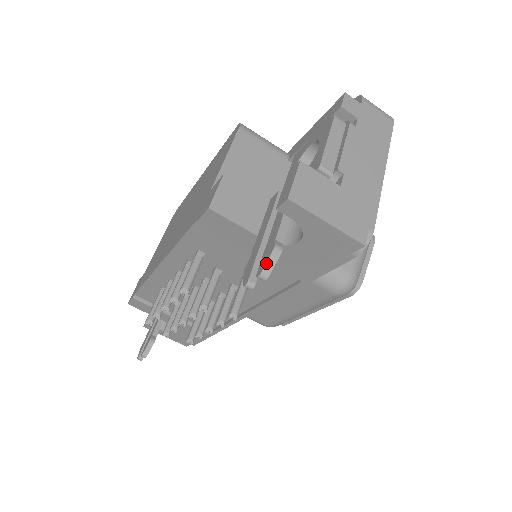
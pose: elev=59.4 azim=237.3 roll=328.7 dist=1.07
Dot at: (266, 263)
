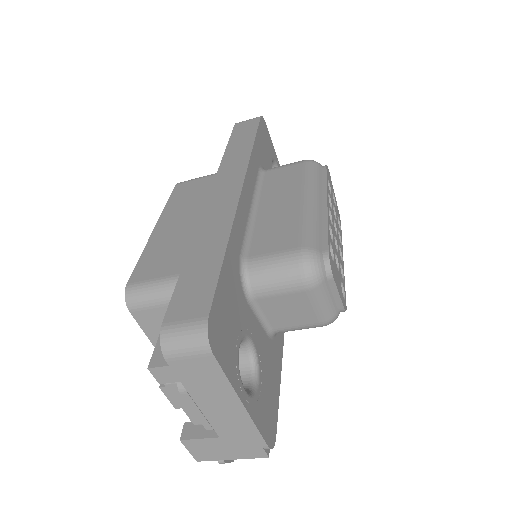
Dot at: occluded
